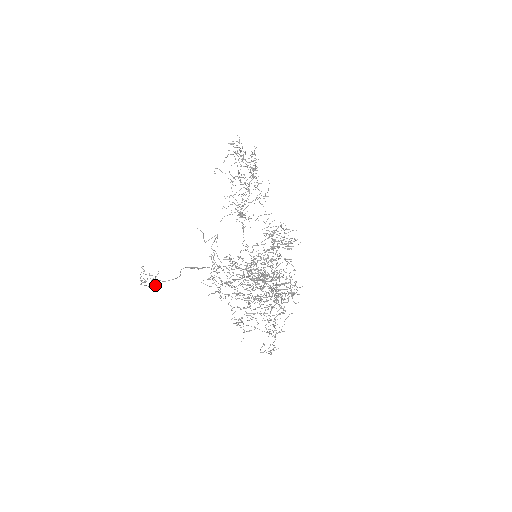
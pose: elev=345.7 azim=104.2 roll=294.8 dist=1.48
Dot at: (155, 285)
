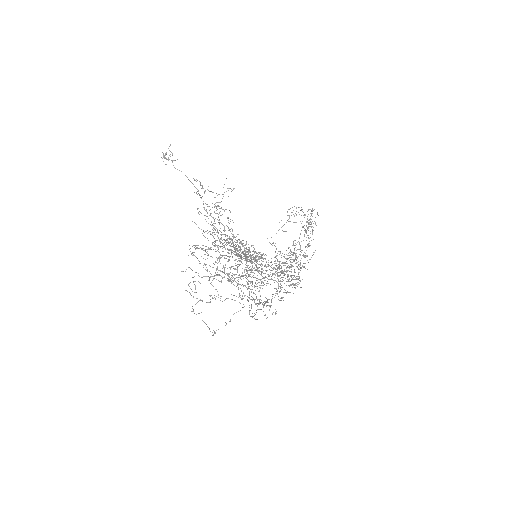
Dot at: (168, 159)
